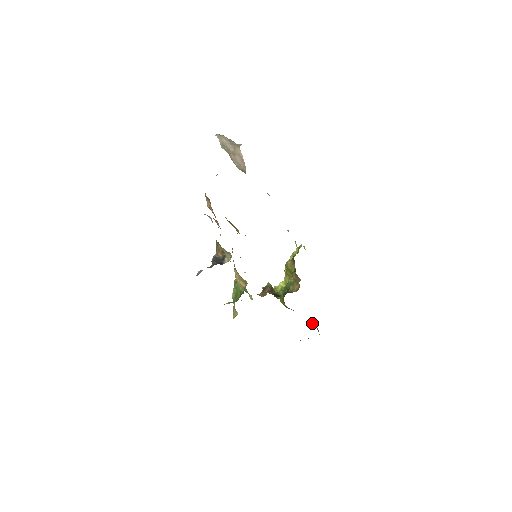
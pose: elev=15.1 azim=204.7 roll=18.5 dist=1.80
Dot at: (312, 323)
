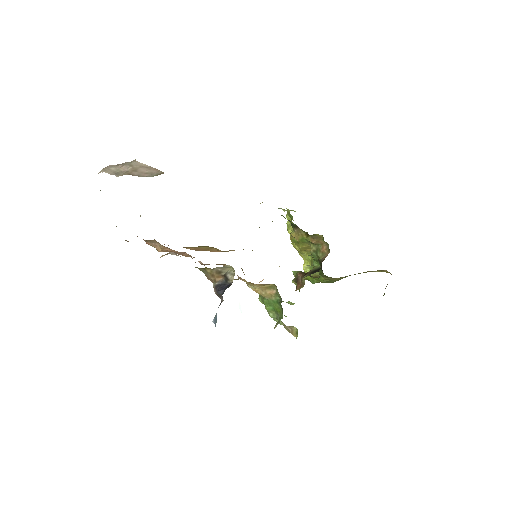
Dot at: (373, 271)
